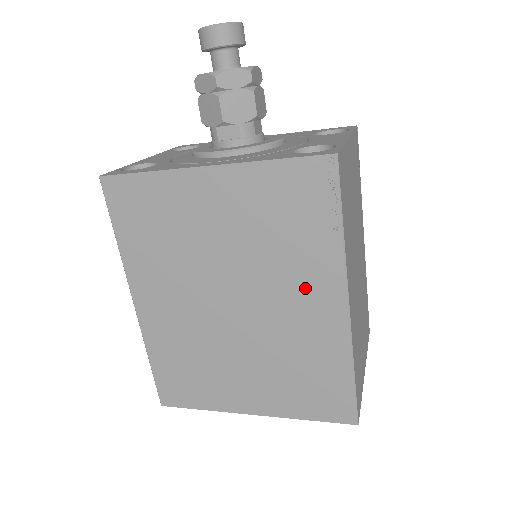
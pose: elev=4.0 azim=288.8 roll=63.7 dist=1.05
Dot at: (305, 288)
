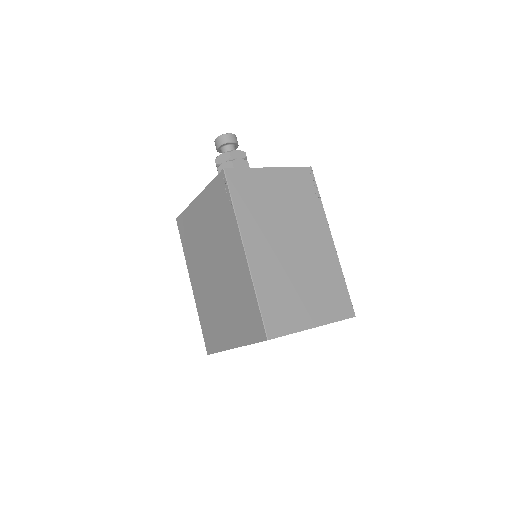
Dot at: (231, 248)
